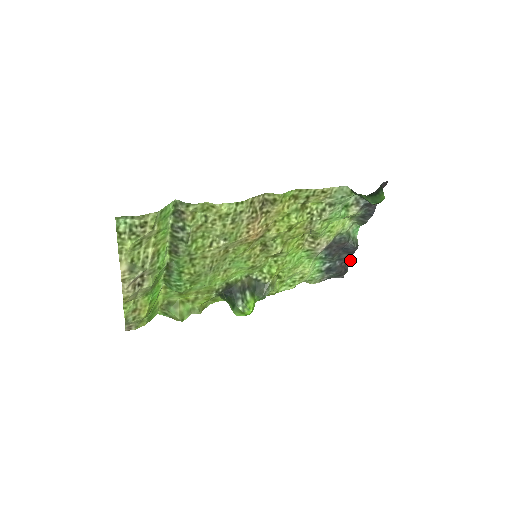
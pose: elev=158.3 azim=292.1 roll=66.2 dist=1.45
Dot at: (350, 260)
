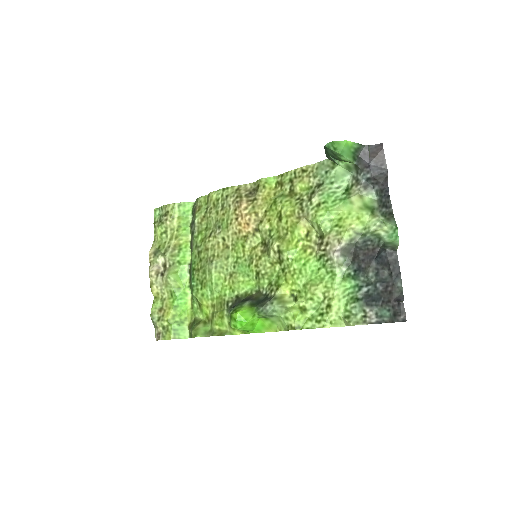
Dot at: occluded
